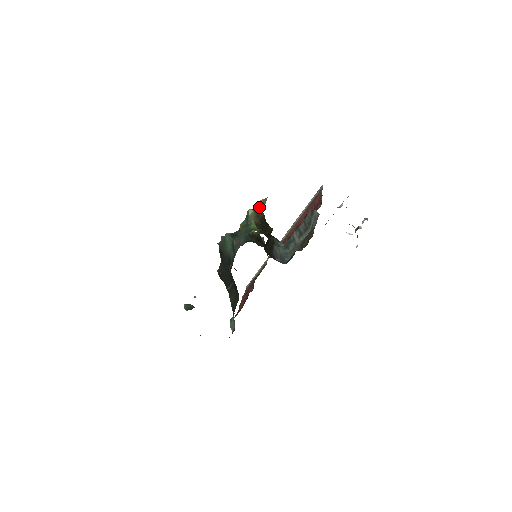
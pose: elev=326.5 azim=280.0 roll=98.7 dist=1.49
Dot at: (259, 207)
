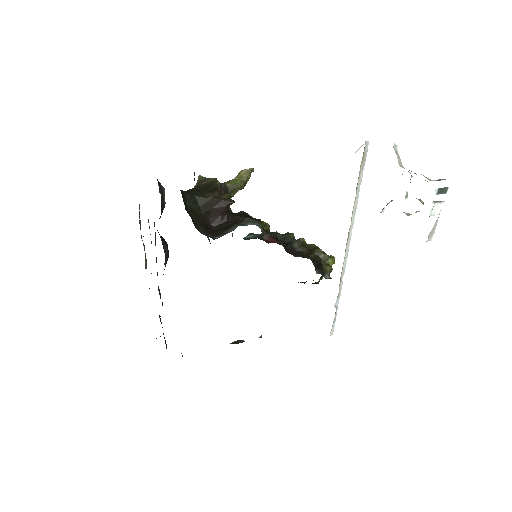
Dot at: (233, 179)
